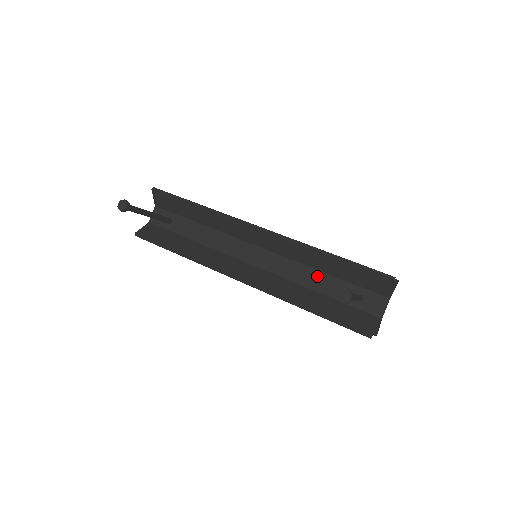
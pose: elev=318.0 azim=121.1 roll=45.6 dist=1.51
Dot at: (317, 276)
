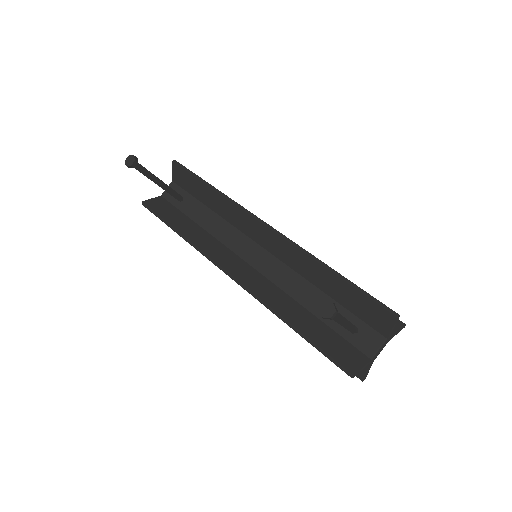
Dot at: (314, 293)
